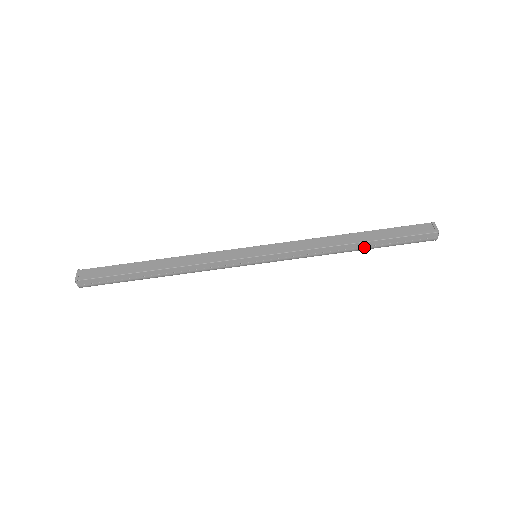
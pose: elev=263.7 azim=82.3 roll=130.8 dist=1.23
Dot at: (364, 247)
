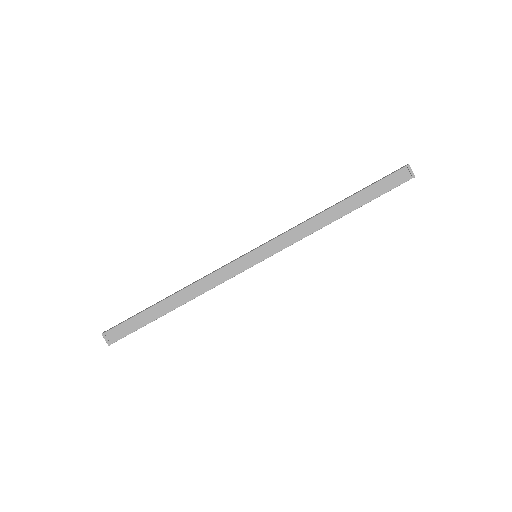
Dot at: (350, 212)
